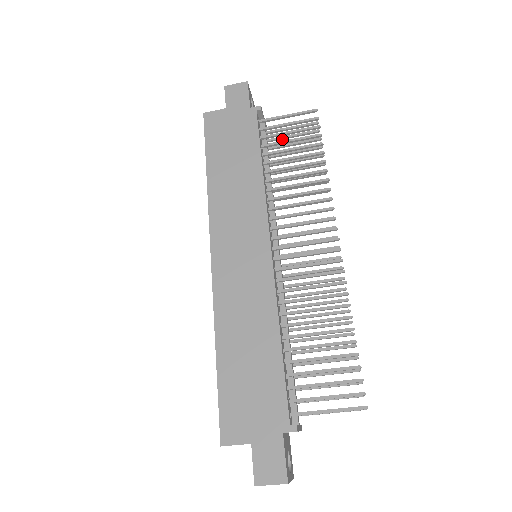
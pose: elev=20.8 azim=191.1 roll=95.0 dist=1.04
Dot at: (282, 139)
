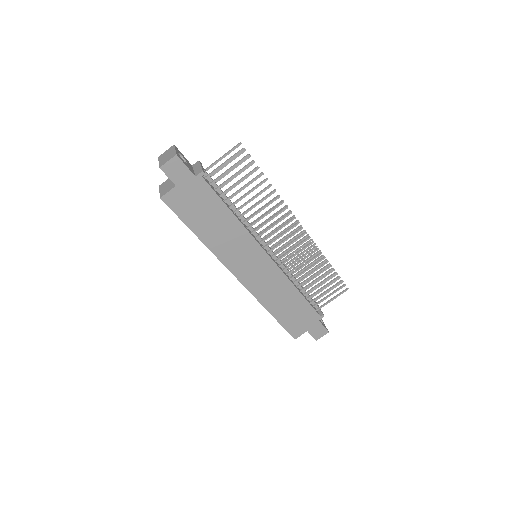
Dot at: (221, 169)
